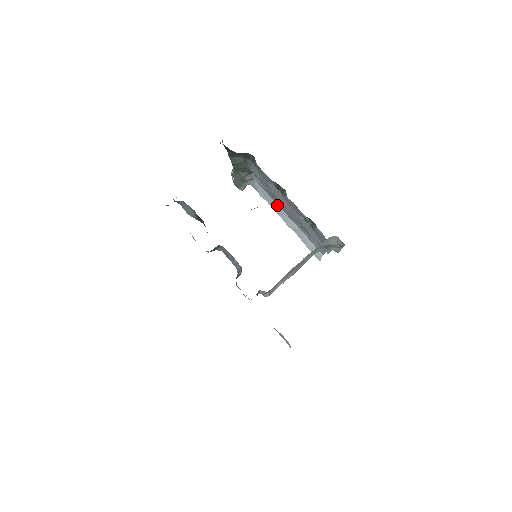
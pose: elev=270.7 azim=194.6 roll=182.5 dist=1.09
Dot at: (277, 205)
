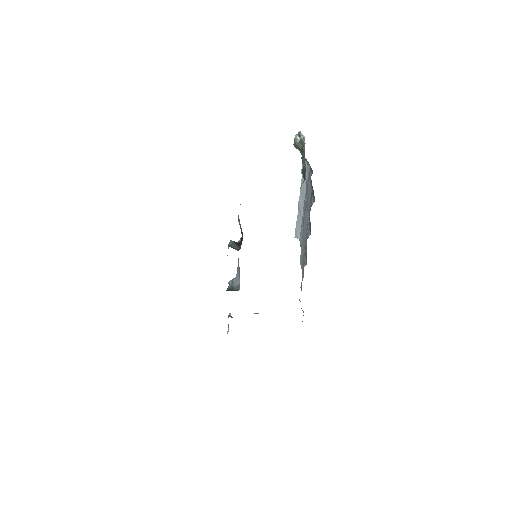
Dot at: (305, 190)
